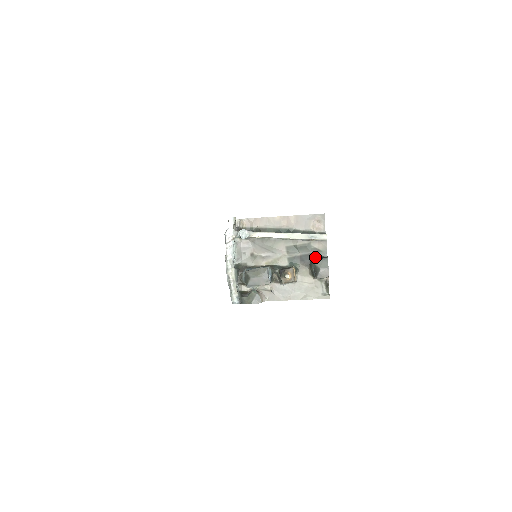
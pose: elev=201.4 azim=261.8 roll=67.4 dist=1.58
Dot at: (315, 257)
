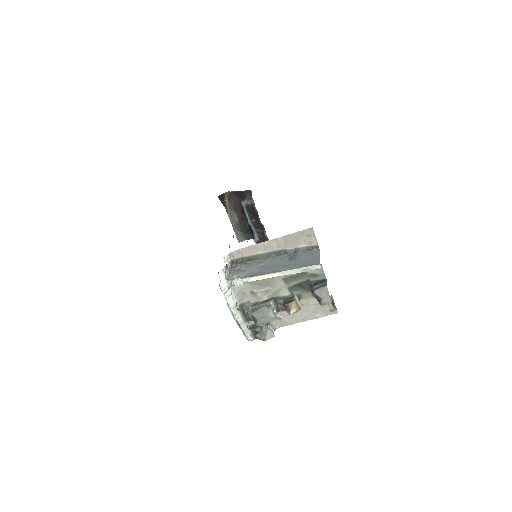
Dot at: (314, 282)
